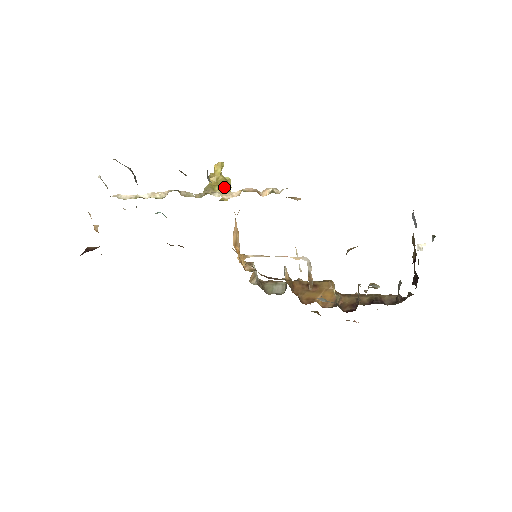
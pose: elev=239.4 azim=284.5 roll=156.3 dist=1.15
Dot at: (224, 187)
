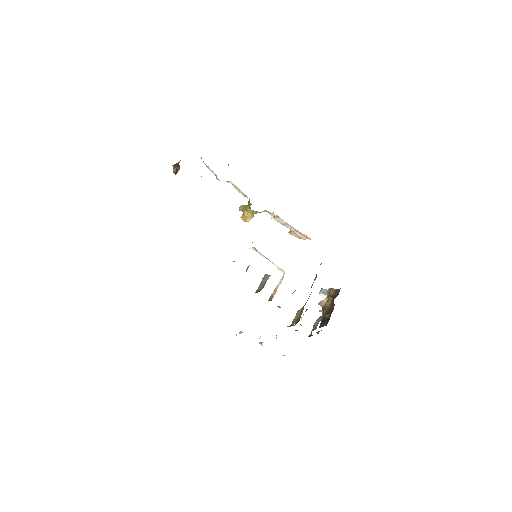
Dot at: occluded
